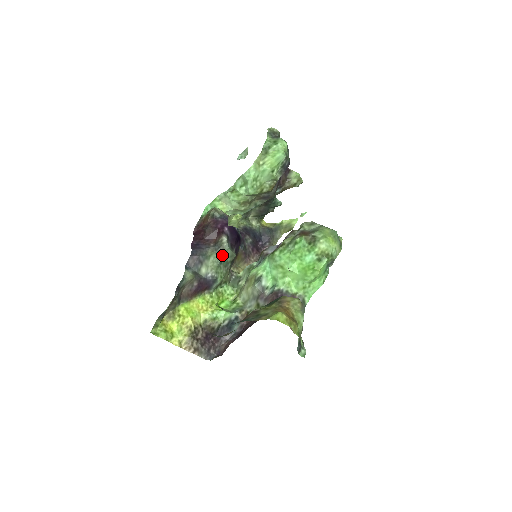
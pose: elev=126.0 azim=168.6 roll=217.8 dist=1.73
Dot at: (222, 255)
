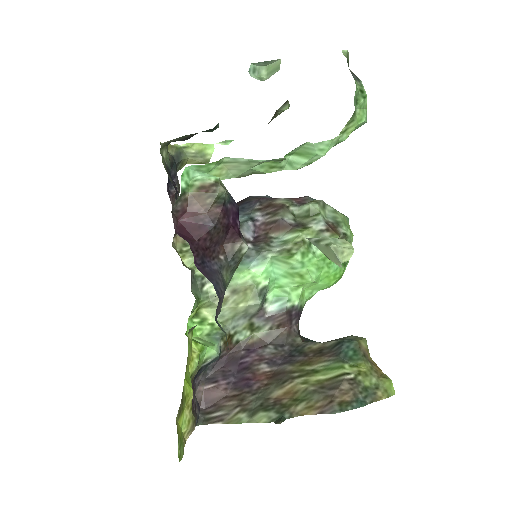
Dot at: (234, 272)
